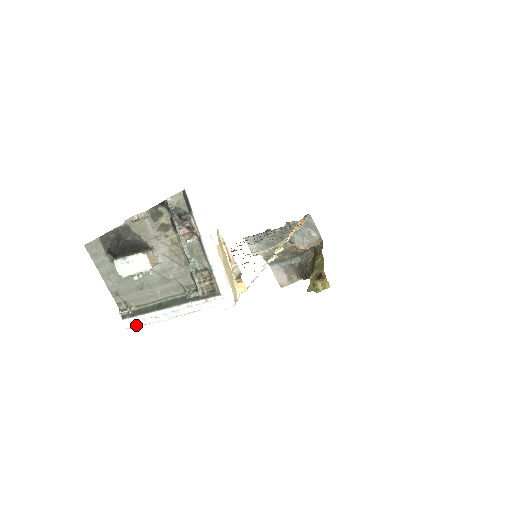
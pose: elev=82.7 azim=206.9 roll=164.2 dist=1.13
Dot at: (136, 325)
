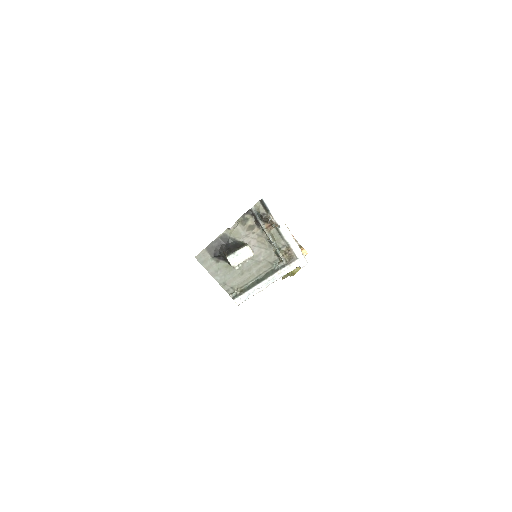
Dot at: (245, 300)
